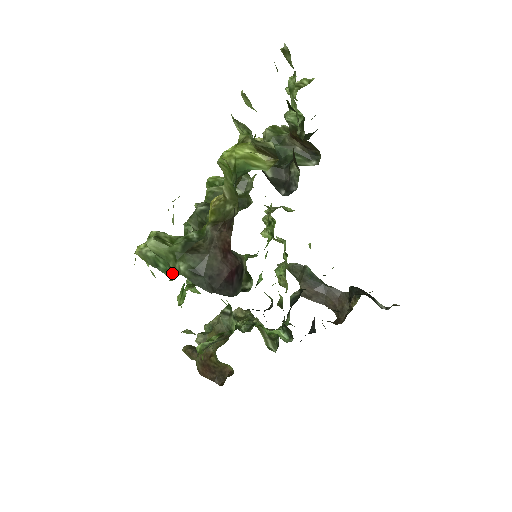
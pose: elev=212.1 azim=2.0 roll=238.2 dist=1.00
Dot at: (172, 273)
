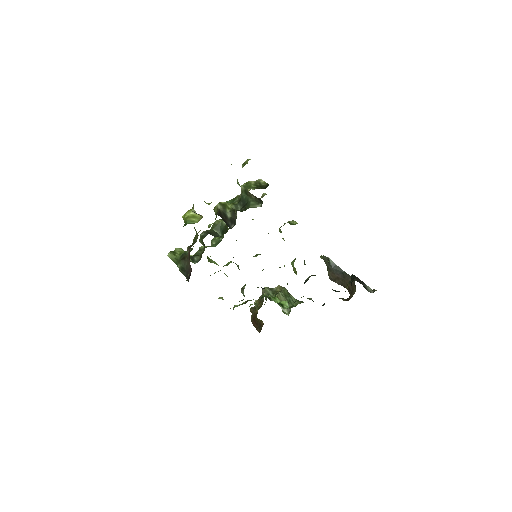
Dot at: occluded
